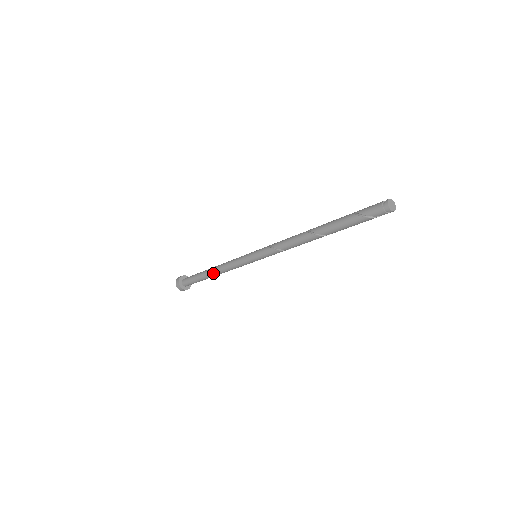
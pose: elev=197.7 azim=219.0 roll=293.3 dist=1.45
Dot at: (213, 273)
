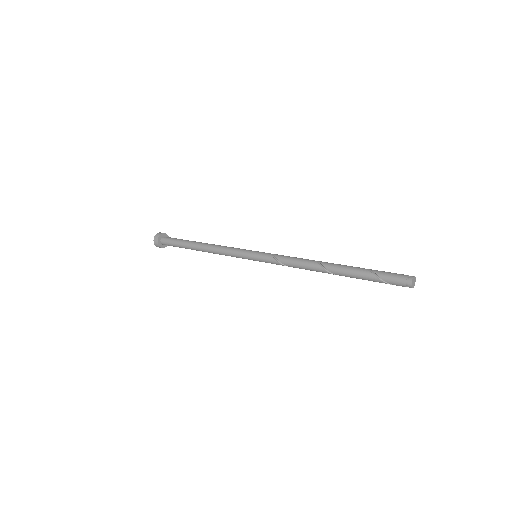
Dot at: (202, 251)
